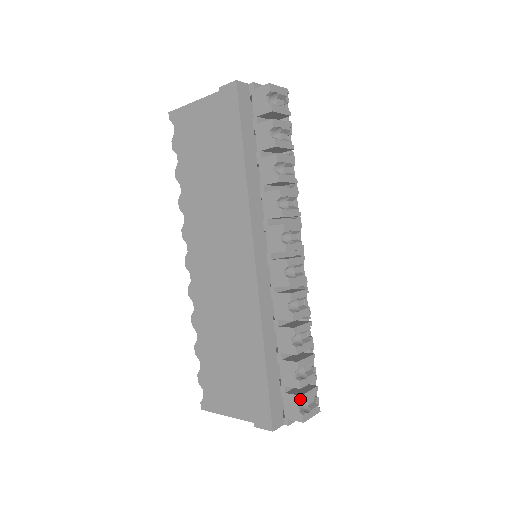
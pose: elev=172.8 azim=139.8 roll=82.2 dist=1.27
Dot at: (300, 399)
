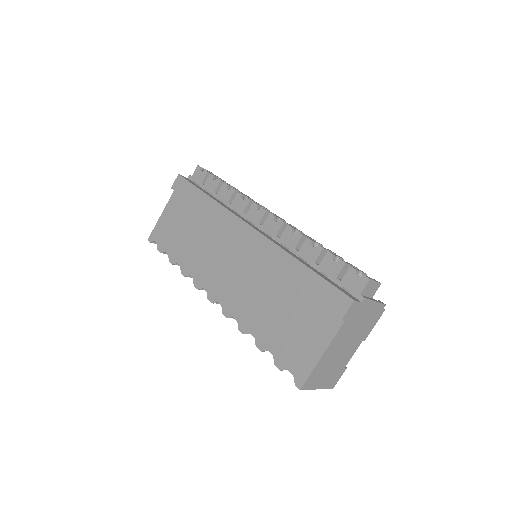
Dot at: (352, 268)
